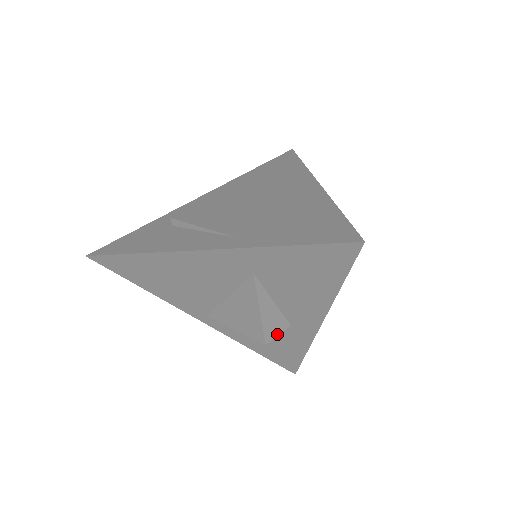
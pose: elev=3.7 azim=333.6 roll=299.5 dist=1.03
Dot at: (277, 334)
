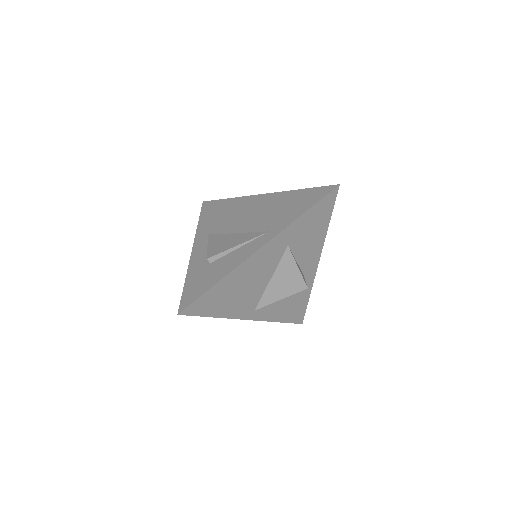
Dot at: (305, 281)
